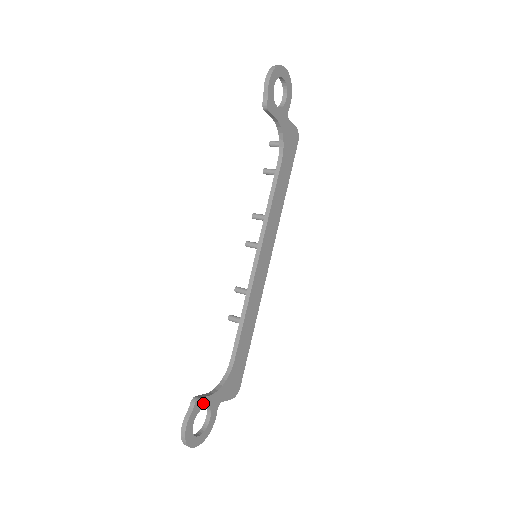
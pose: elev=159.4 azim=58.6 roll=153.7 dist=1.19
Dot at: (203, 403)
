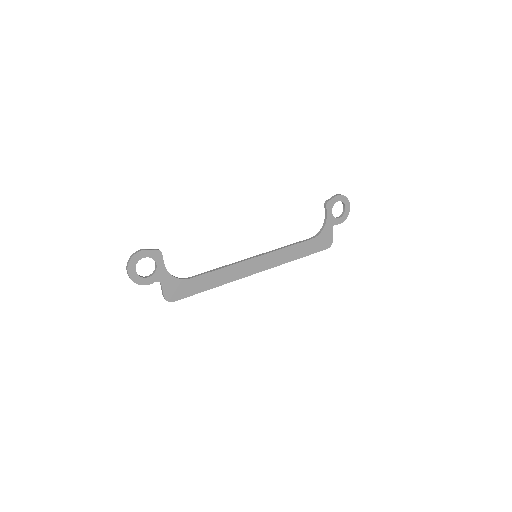
Dot at: (159, 260)
